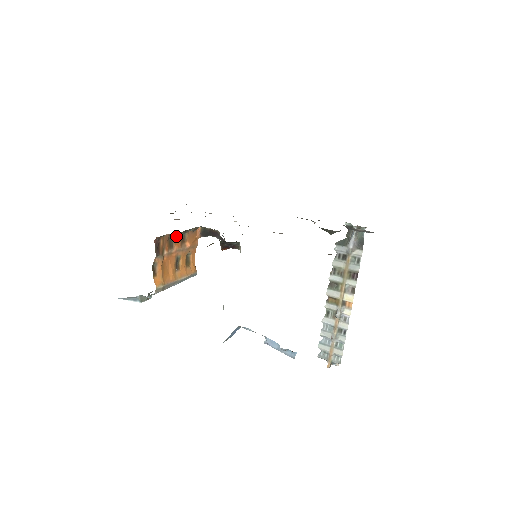
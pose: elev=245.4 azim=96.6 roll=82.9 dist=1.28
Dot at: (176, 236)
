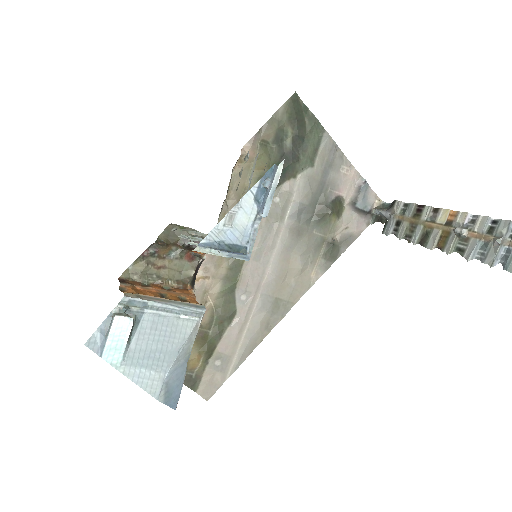
Dot at: (153, 285)
